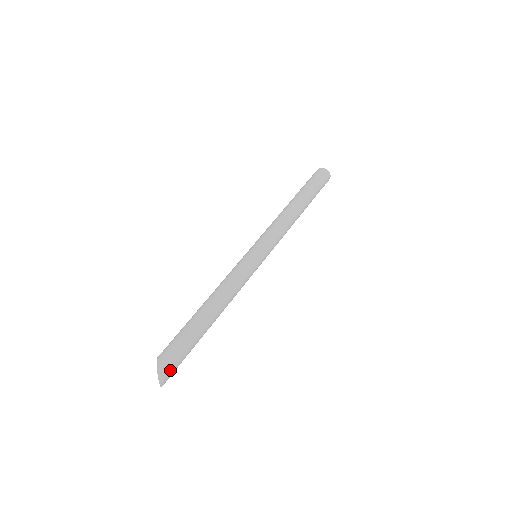
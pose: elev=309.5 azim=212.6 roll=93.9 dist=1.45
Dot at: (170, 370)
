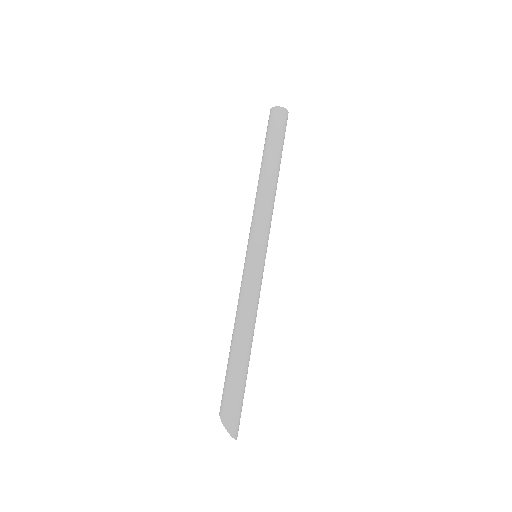
Dot at: (237, 421)
